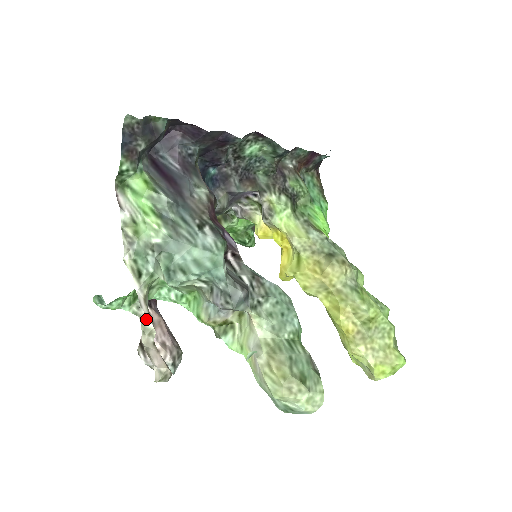
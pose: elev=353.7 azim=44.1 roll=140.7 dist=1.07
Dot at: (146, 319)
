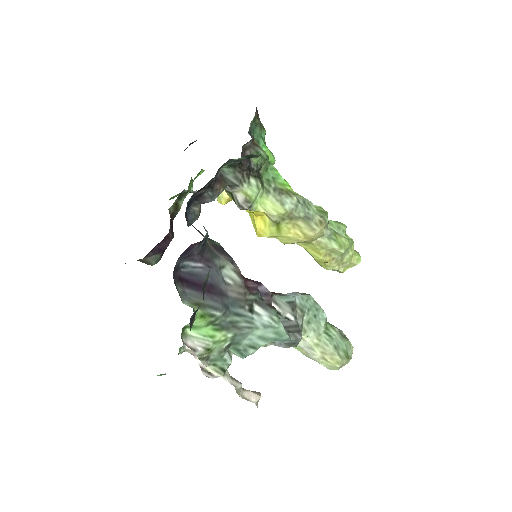
Dot at: (238, 387)
